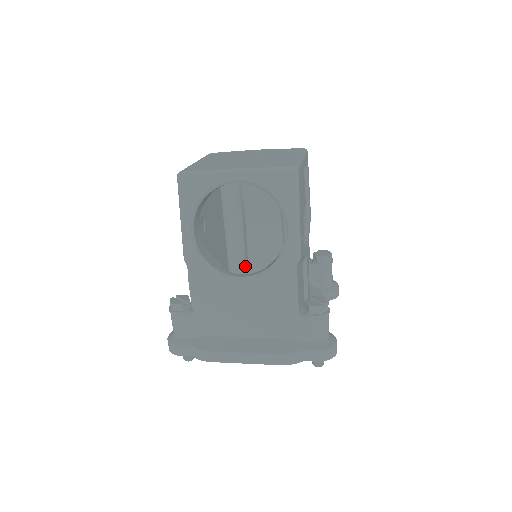
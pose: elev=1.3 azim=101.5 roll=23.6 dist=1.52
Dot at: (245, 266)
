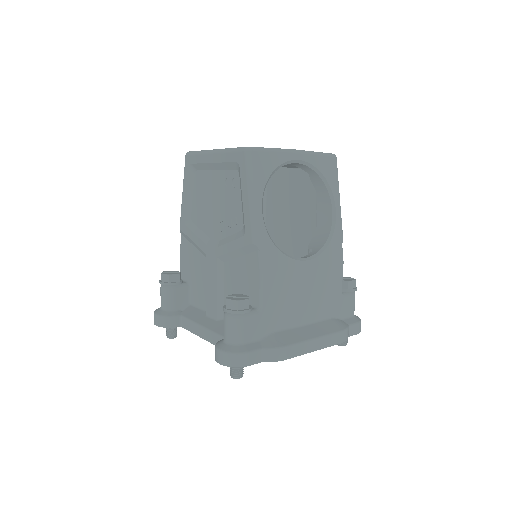
Dot at: occluded
